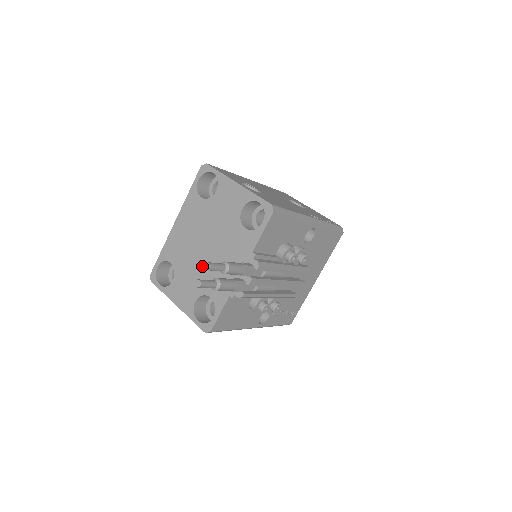
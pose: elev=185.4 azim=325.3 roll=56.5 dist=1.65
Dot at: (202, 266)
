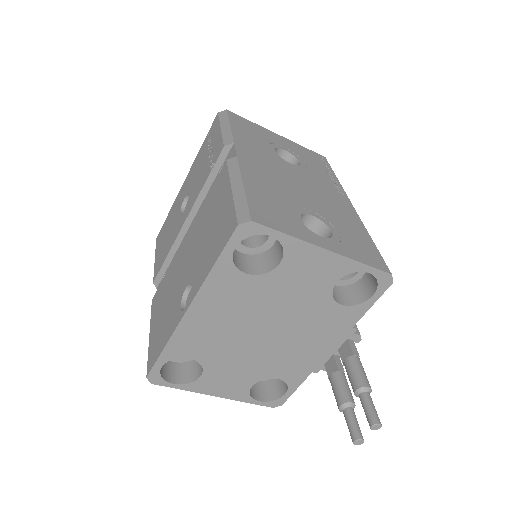
Dot at: (260, 353)
